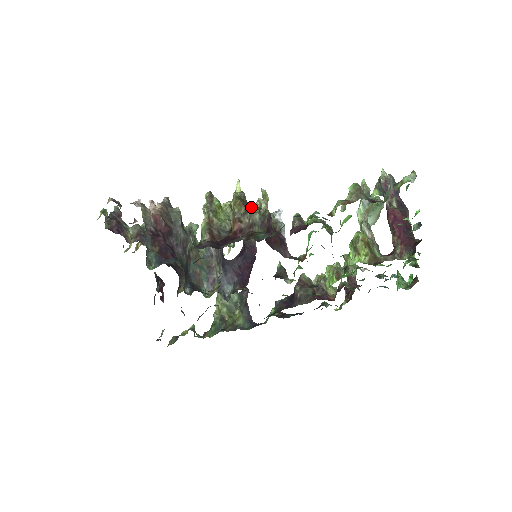
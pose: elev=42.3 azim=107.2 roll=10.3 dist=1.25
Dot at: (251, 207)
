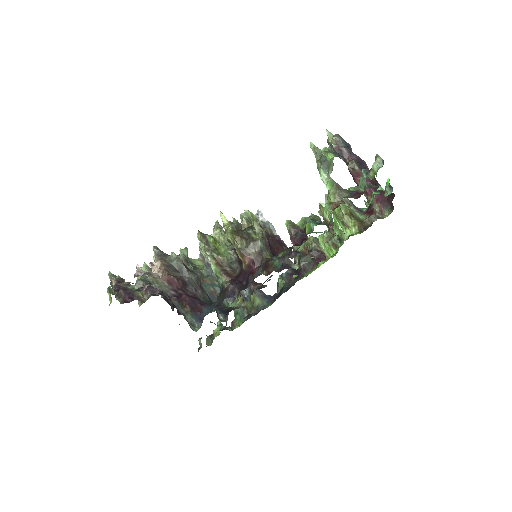
Dot at: (247, 234)
